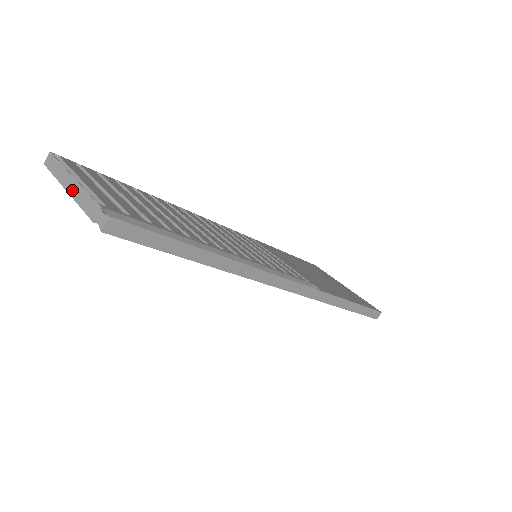
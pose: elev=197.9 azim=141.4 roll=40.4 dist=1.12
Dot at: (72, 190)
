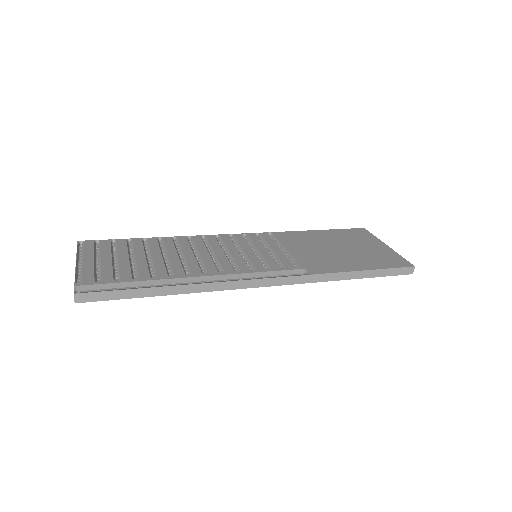
Dot at: occluded
